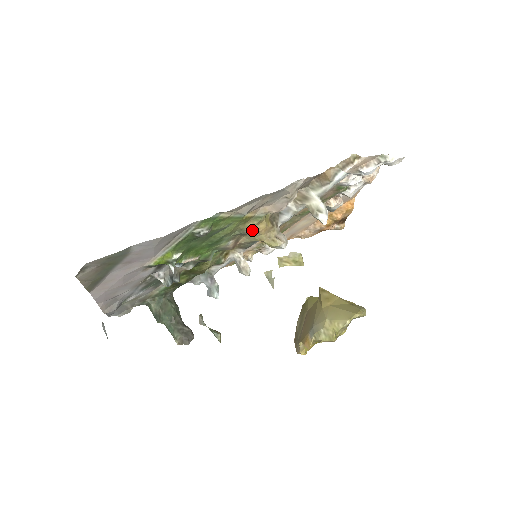
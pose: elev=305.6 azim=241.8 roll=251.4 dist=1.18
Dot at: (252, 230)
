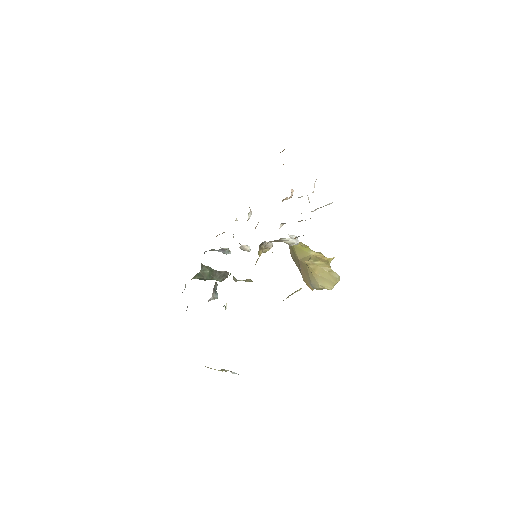
Dot at: occluded
